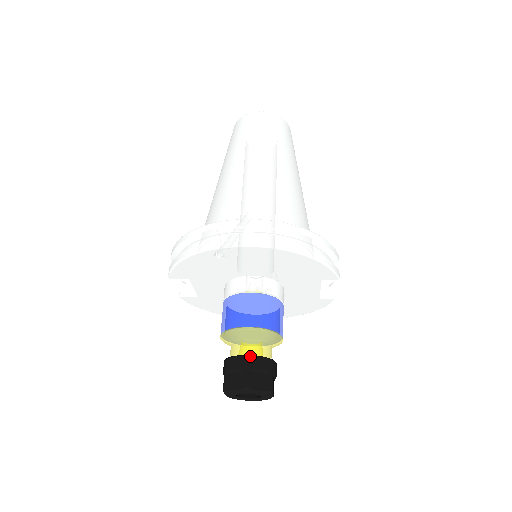
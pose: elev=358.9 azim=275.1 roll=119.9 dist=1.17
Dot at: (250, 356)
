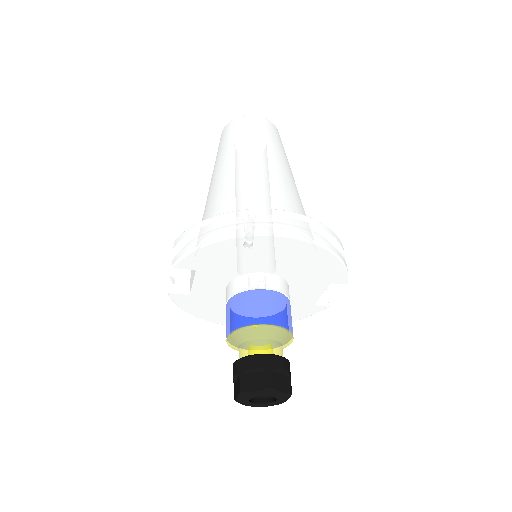
Dot at: (271, 355)
